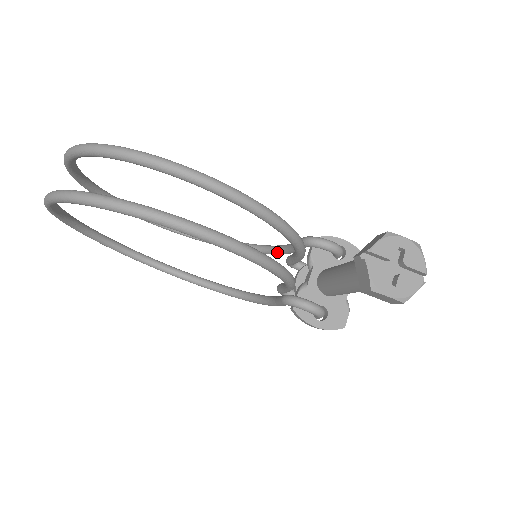
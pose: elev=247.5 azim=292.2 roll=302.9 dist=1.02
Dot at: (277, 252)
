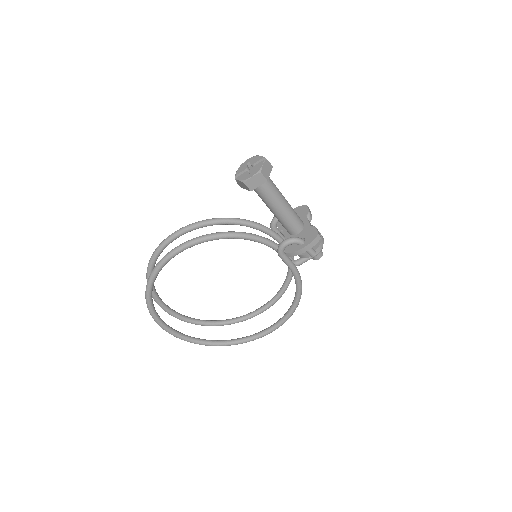
Dot at: occluded
